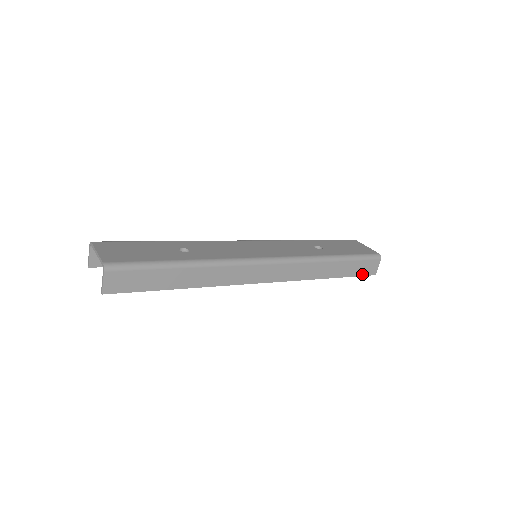
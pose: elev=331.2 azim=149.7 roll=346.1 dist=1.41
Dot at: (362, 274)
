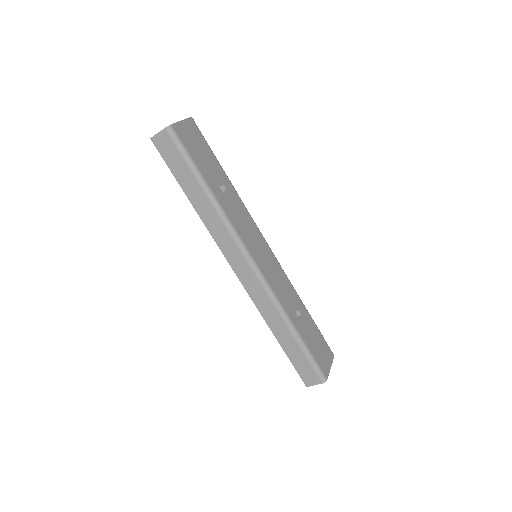
Dot at: (299, 371)
